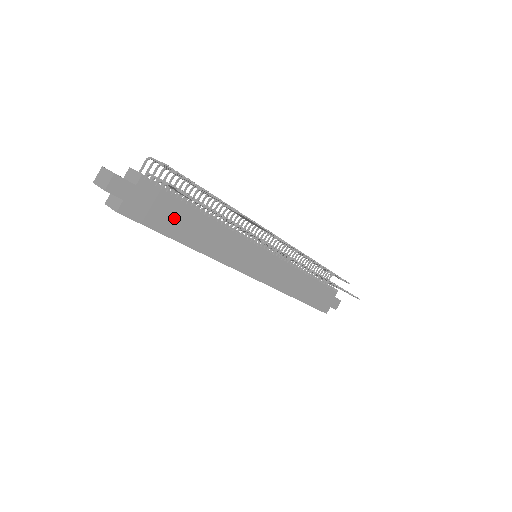
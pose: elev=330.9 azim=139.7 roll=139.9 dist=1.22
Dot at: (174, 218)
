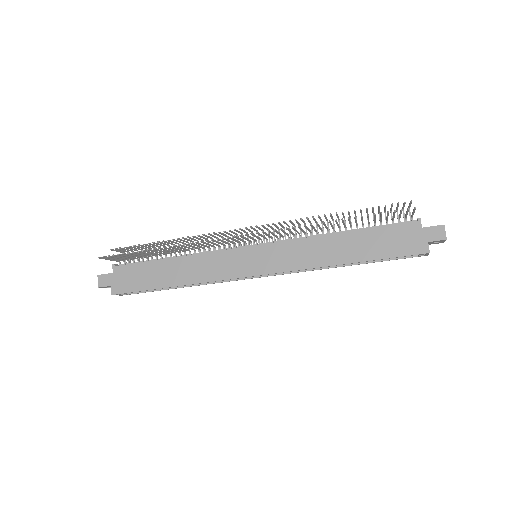
Dot at: (150, 275)
